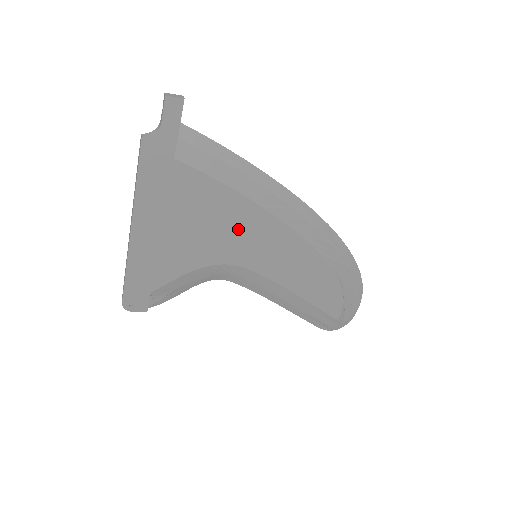
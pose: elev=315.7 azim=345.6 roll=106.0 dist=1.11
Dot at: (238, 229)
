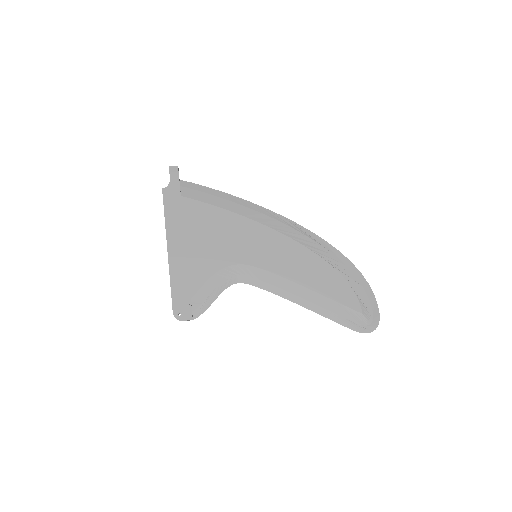
Dot at: (233, 234)
